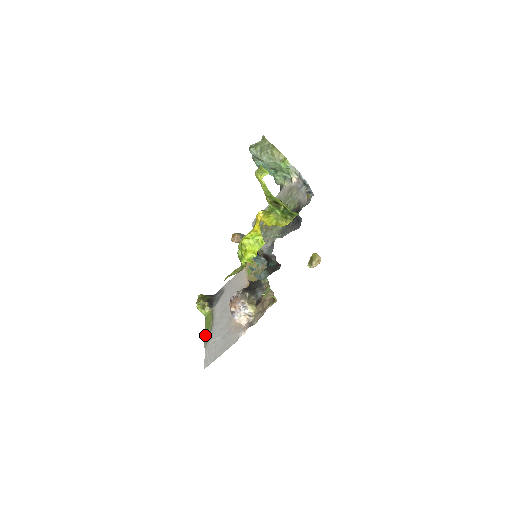
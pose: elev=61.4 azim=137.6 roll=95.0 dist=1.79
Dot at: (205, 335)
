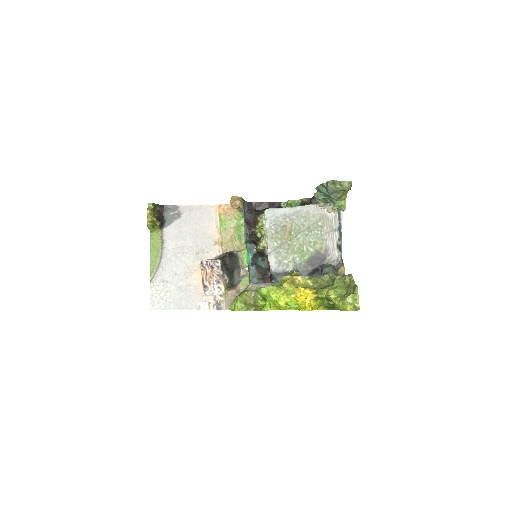
Dot at: (151, 264)
